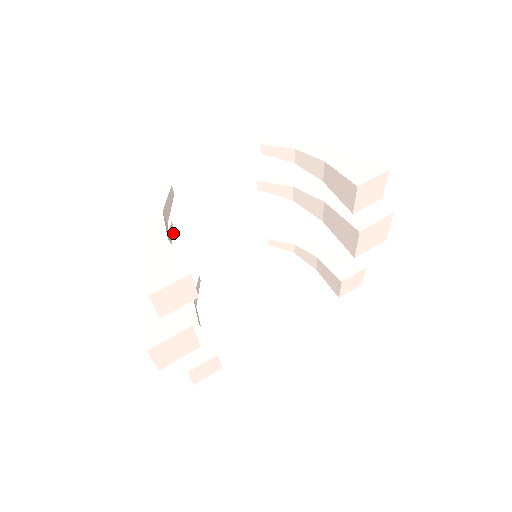
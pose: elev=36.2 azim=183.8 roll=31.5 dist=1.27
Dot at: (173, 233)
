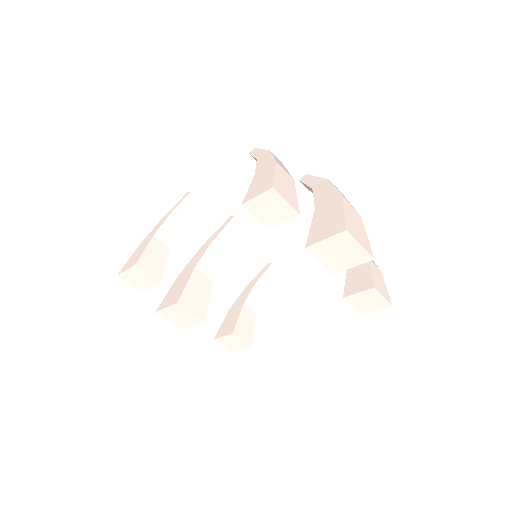
Dot at: (239, 226)
